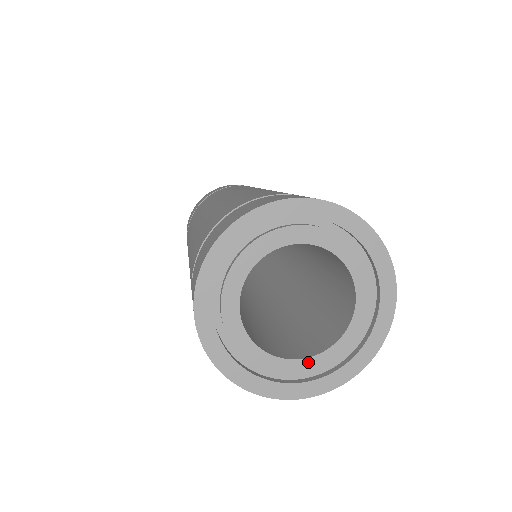
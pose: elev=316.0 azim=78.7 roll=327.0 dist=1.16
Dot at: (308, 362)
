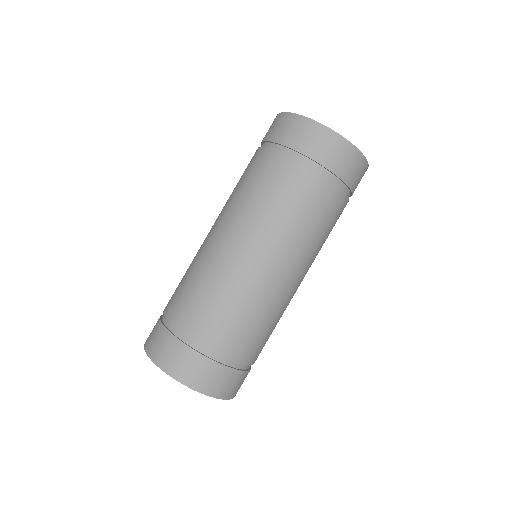
Dot at: occluded
